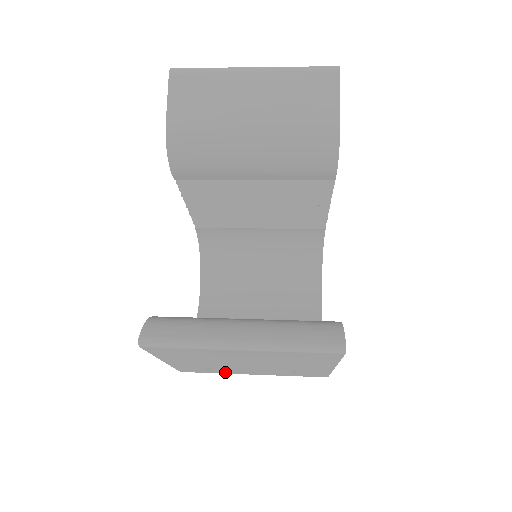
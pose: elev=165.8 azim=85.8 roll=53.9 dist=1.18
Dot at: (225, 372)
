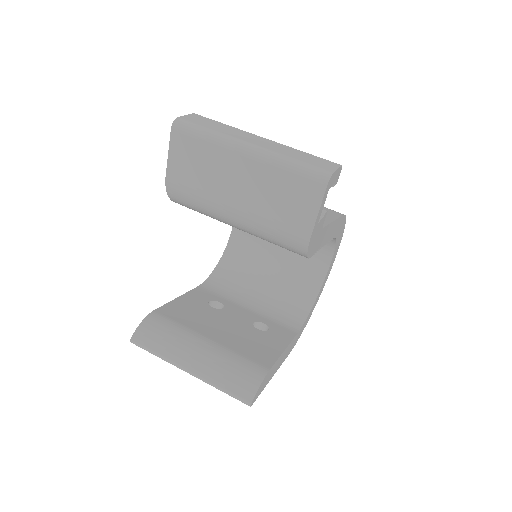
Dot at: occluded
